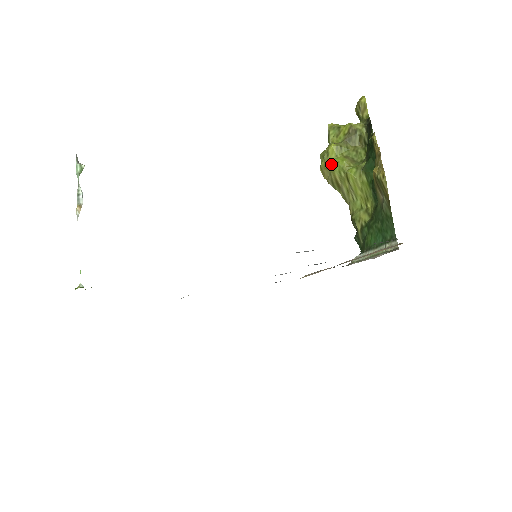
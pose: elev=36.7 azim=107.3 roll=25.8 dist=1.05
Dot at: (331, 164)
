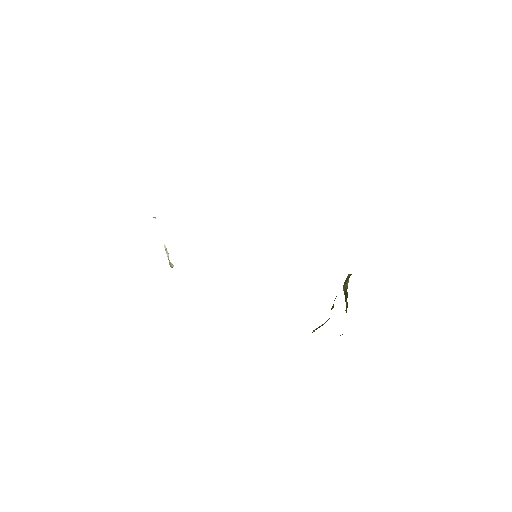
Dot at: occluded
